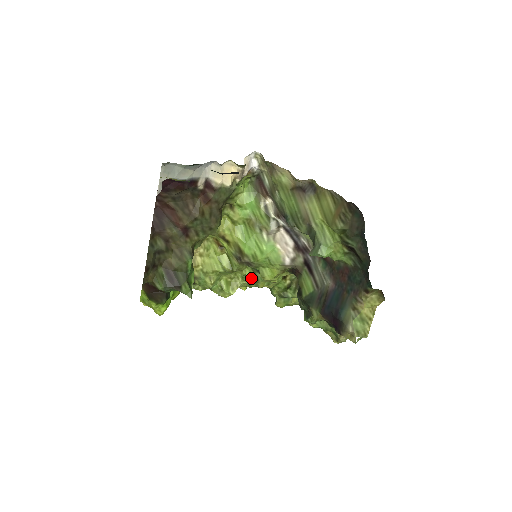
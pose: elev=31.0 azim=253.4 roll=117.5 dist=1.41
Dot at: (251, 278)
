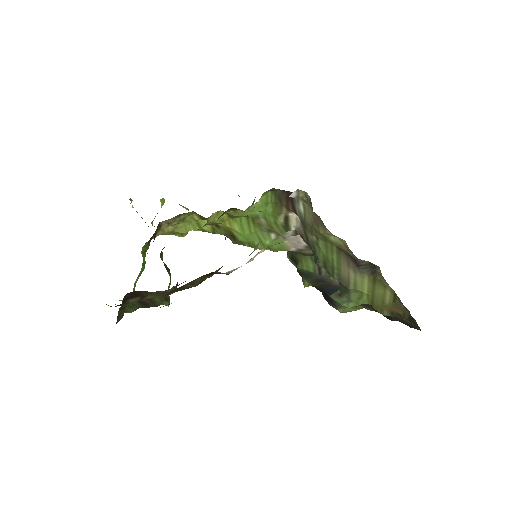
Dot at: occluded
